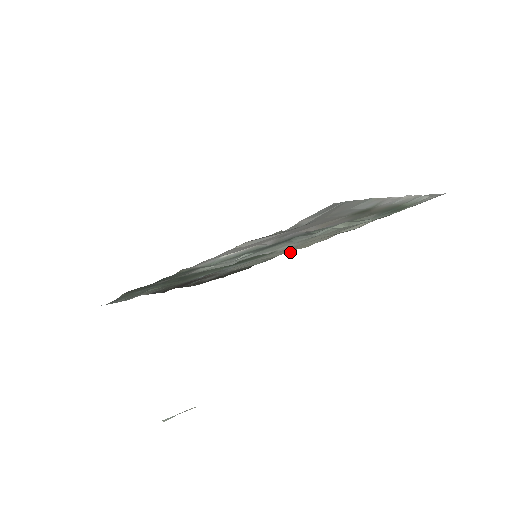
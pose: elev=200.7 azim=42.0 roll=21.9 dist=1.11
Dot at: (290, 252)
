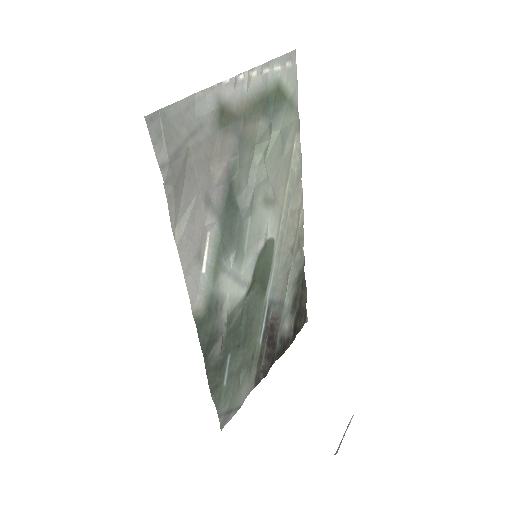
Dot at: (303, 237)
